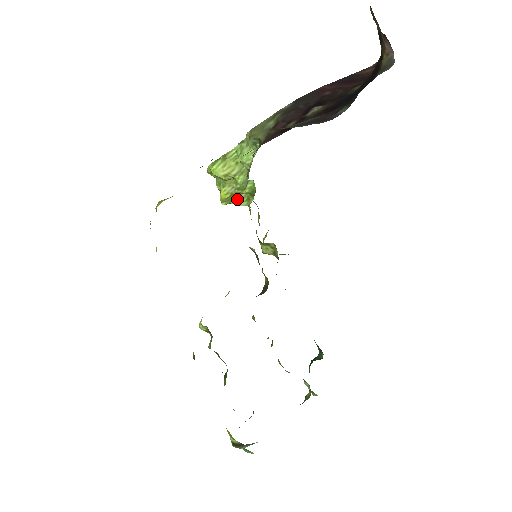
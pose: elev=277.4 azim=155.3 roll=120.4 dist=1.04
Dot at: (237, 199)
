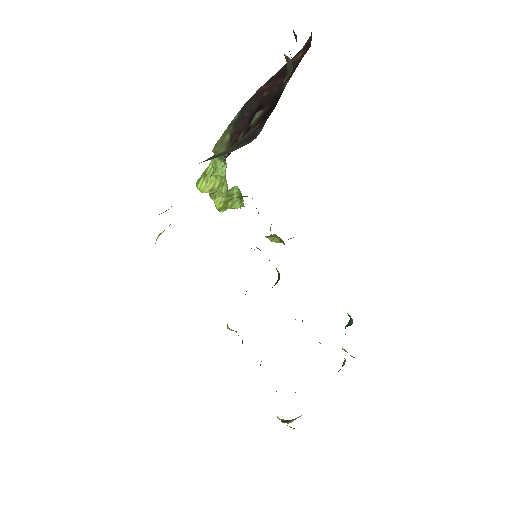
Dot at: (232, 204)
